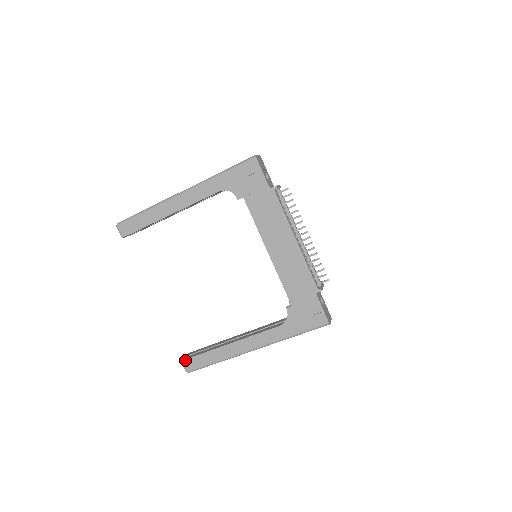
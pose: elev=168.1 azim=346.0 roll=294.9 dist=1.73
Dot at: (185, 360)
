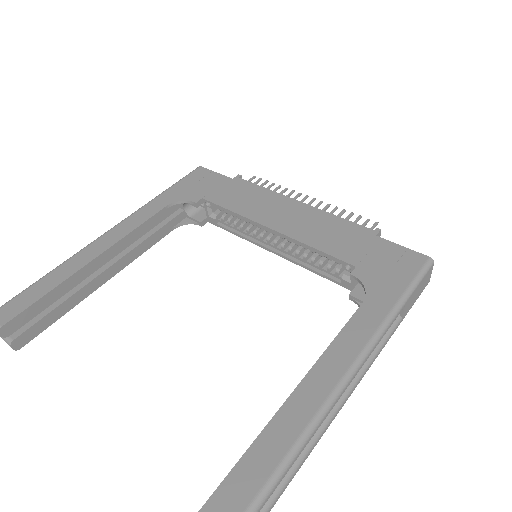
Dot at: (204, 507)
